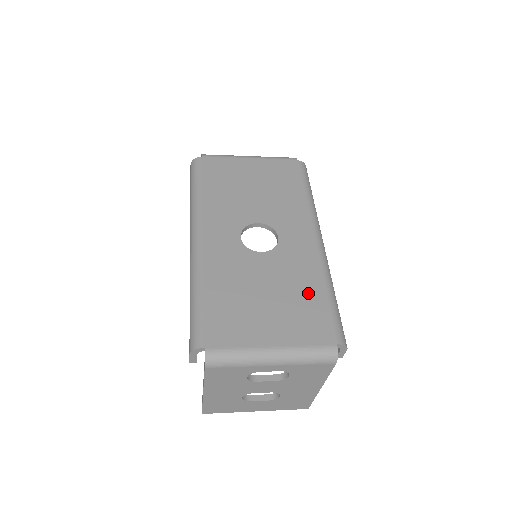
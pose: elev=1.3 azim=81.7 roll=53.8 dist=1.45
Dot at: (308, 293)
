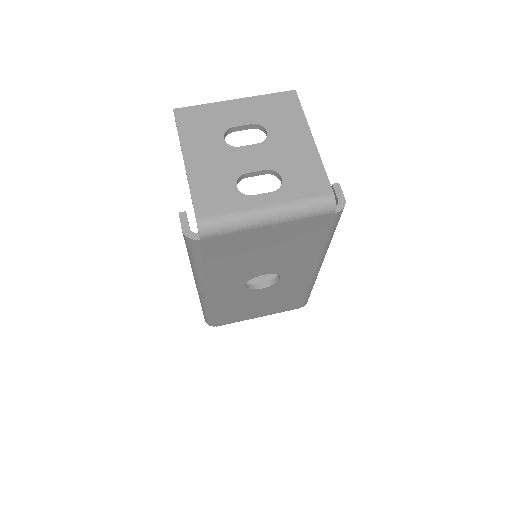
Dot at: (292, 297)
